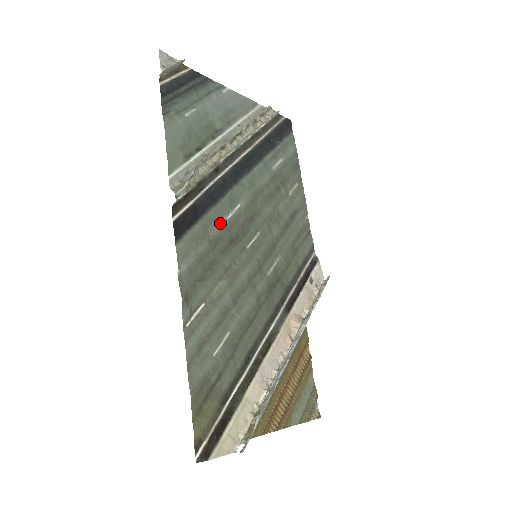
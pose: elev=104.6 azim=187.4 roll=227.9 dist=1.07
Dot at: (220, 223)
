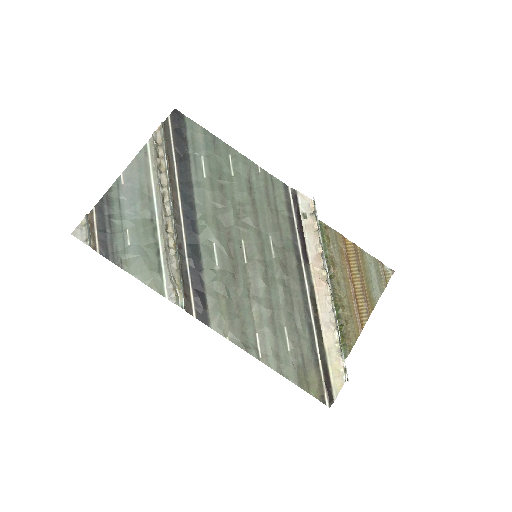
Dot at: (217, 277)
